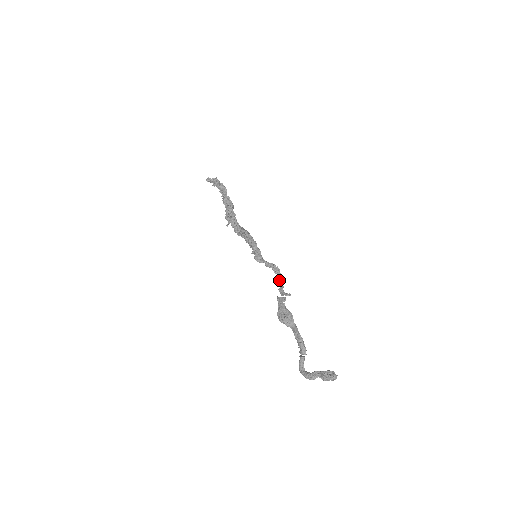
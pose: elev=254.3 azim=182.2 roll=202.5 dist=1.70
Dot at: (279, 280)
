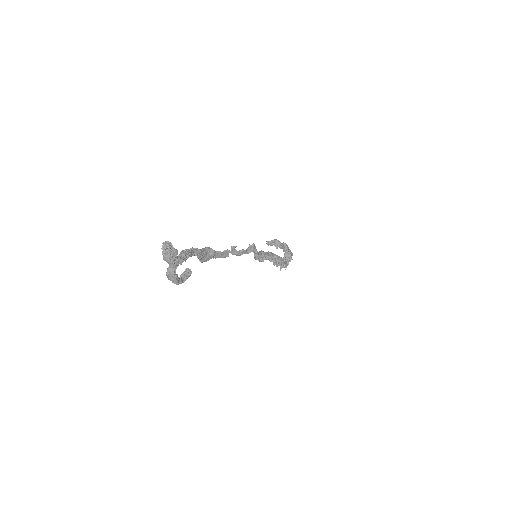
Dot at: (246, 250)
